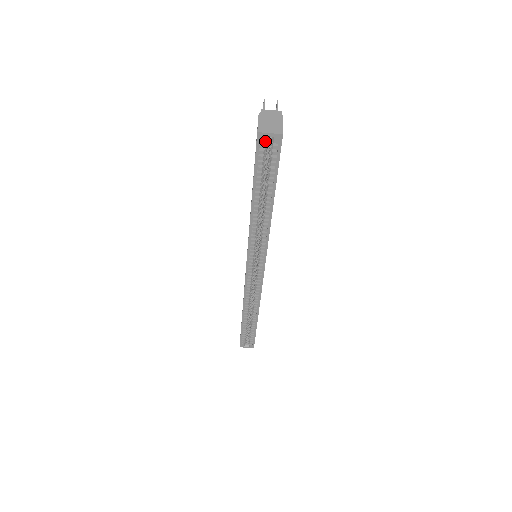
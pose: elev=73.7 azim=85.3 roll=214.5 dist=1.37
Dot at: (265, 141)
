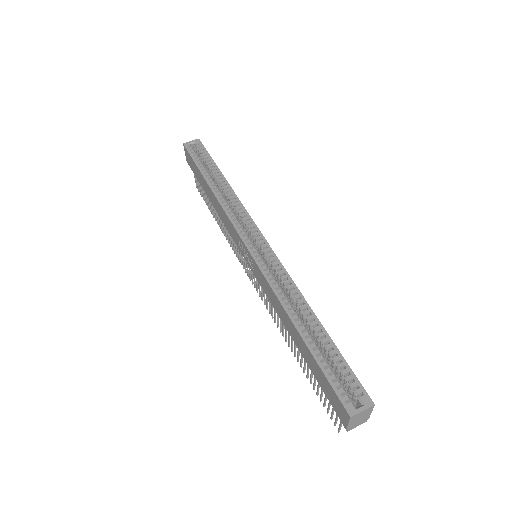
Dot at: (191, 146)
